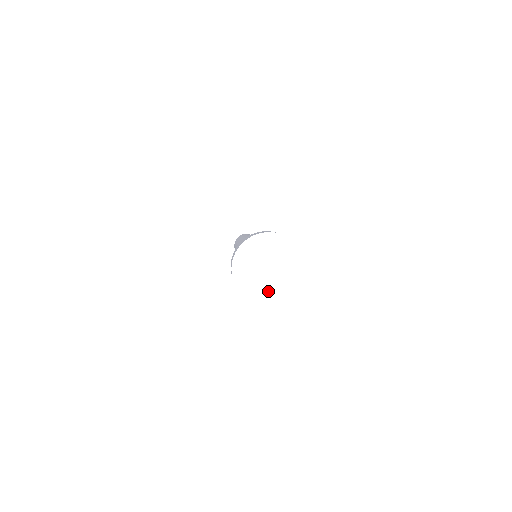
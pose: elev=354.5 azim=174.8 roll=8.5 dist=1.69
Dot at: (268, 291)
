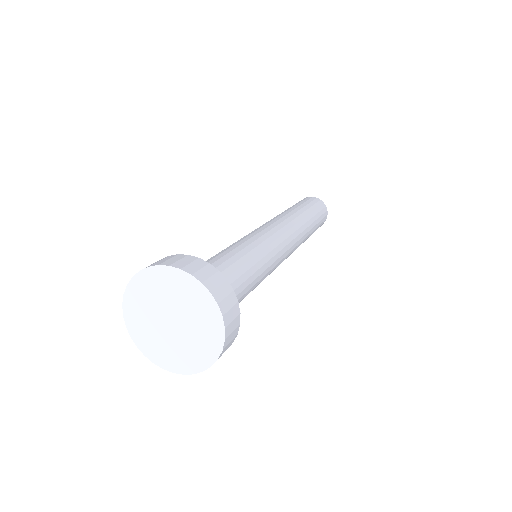
Dot at: (183, 353)
